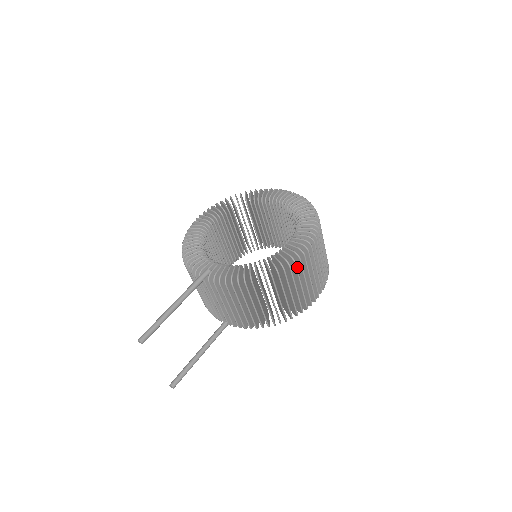
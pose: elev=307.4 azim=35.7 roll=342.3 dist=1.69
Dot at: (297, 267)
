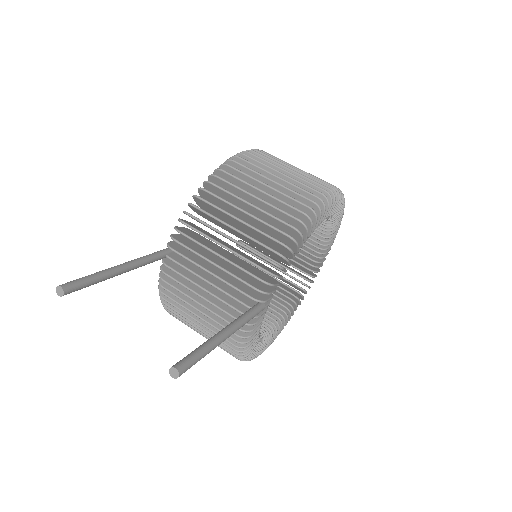
Dot at: occluded
